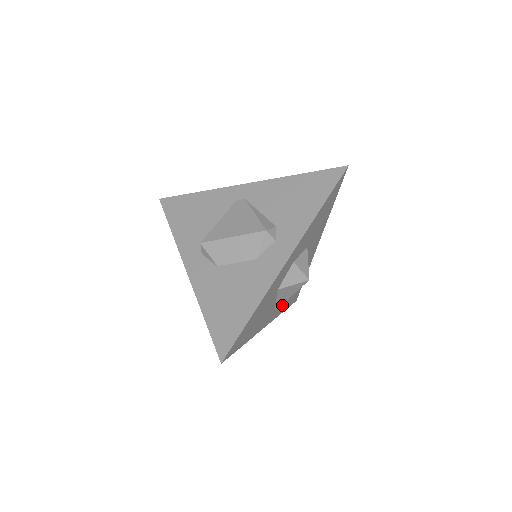
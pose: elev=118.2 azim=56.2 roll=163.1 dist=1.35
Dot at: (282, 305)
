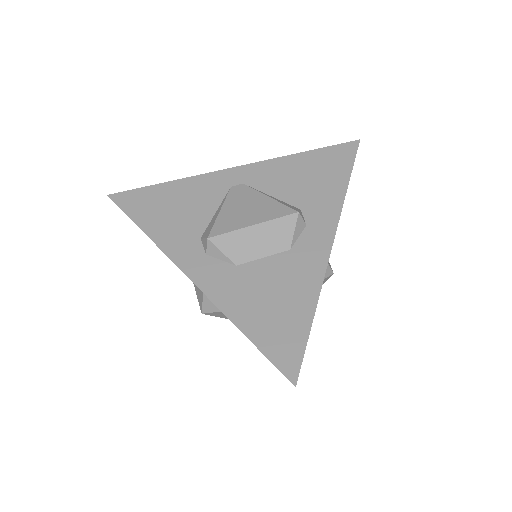
Dot at: occluded
